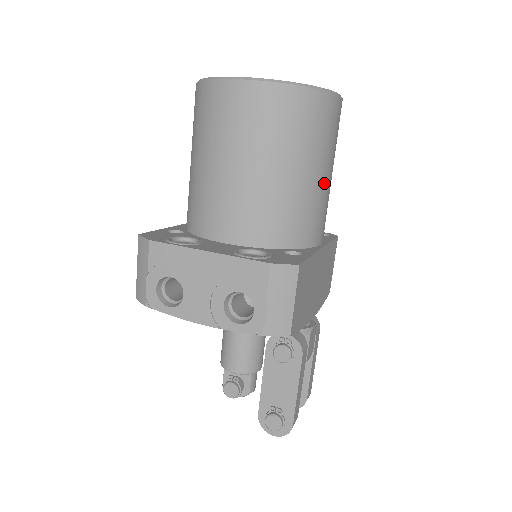
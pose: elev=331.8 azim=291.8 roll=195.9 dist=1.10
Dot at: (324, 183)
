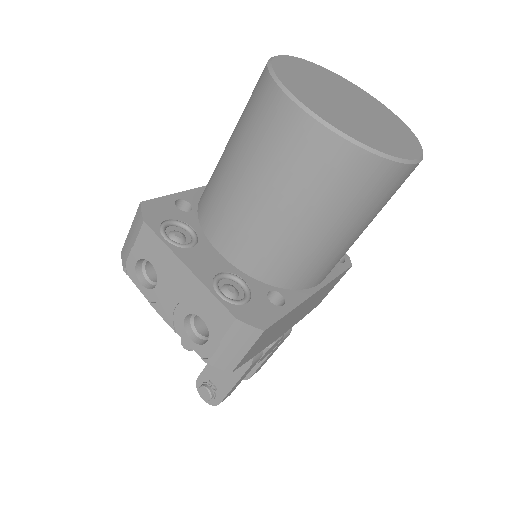
Dot at: (348, 240)
